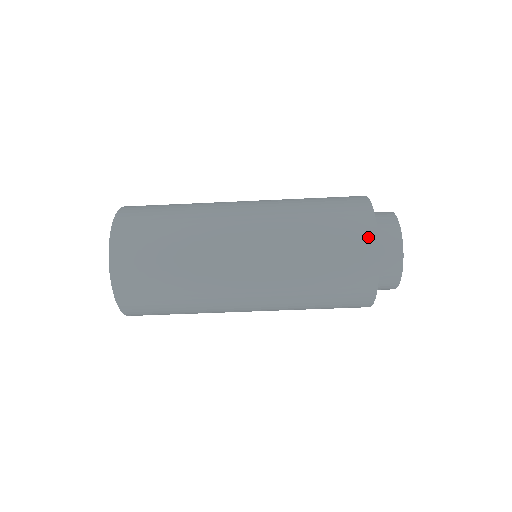
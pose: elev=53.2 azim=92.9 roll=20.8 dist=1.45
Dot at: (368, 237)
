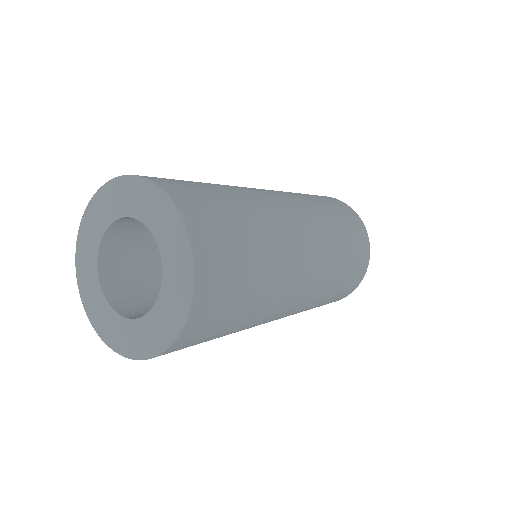
Dot at: (362, 276)
